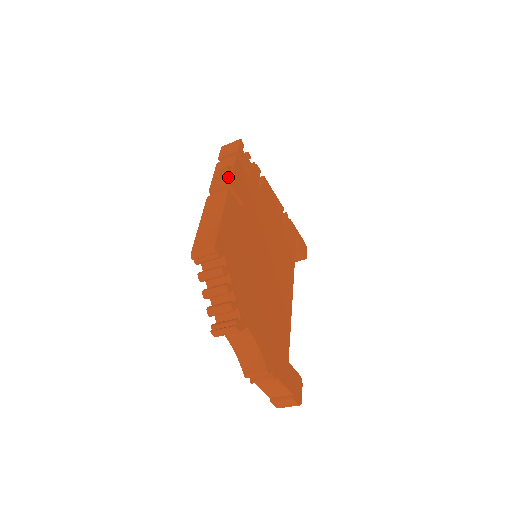
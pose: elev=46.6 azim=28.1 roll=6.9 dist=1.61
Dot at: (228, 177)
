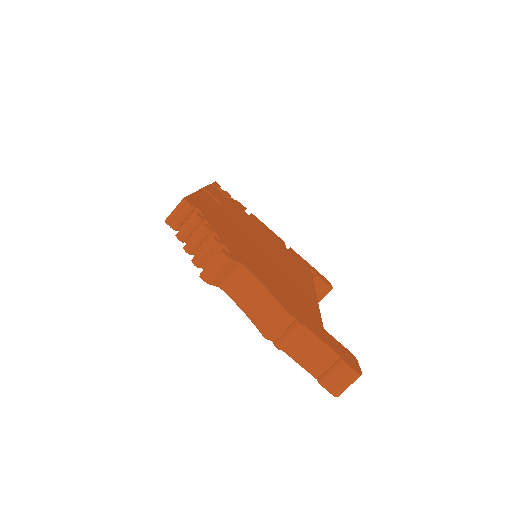
Dot at: occluded
